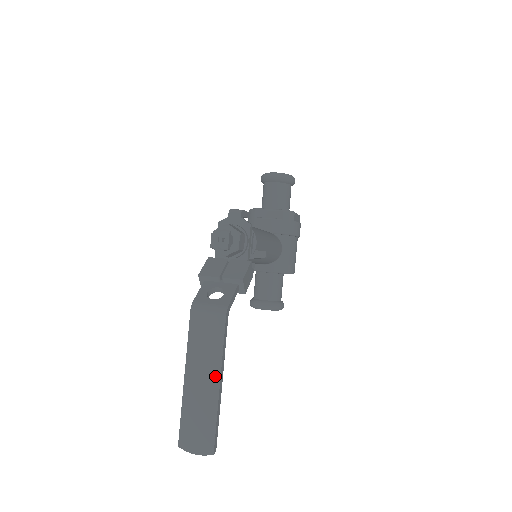
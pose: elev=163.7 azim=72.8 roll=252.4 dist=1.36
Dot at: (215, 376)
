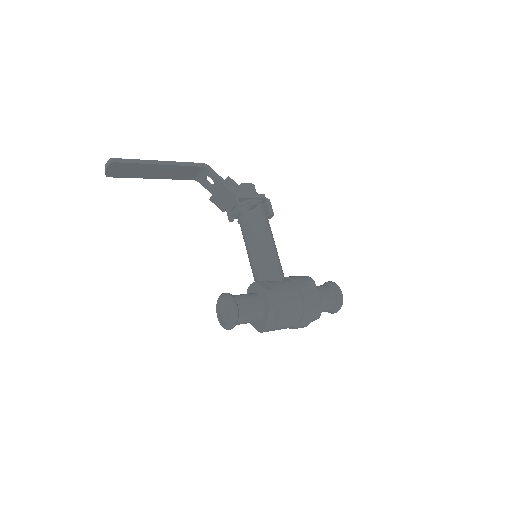
Dot at: (163, 163)
